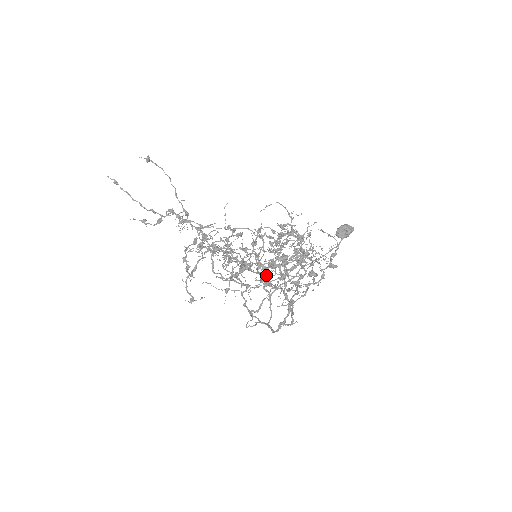
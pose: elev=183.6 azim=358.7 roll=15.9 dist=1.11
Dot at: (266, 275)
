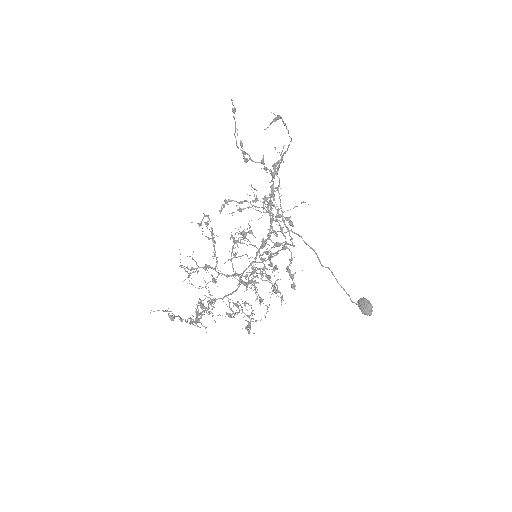
Dot at: (229, 276)
